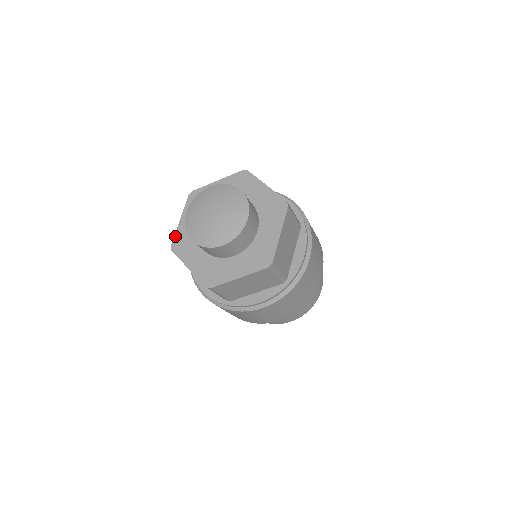
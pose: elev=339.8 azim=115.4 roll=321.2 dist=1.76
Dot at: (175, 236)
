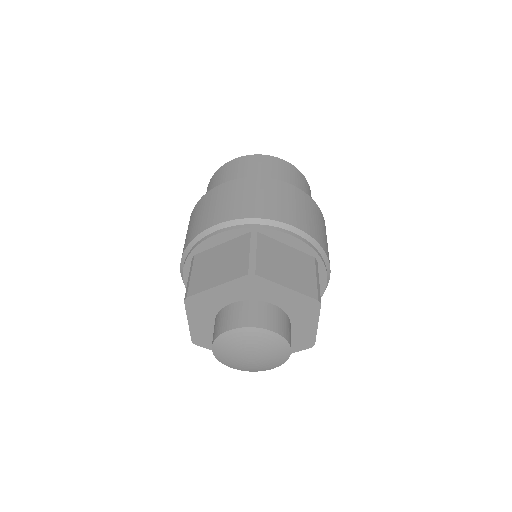
Dot at: (191, 335)
